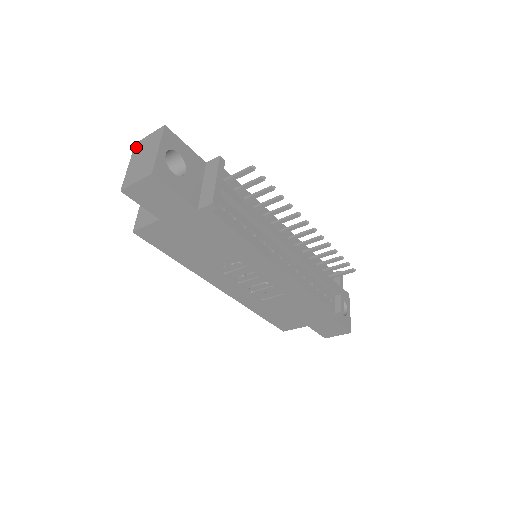
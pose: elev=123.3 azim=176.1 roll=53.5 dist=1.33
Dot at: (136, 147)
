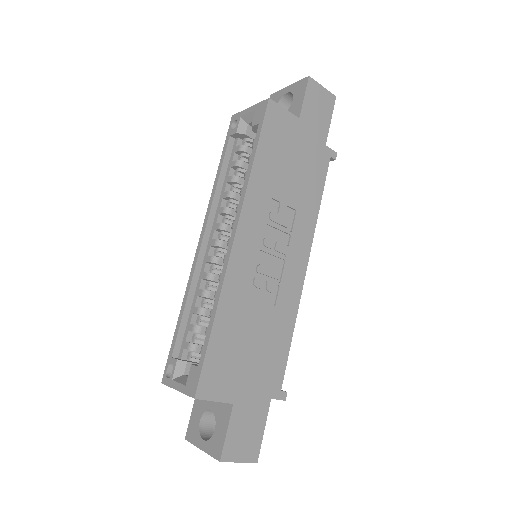
Dot at: occluded
